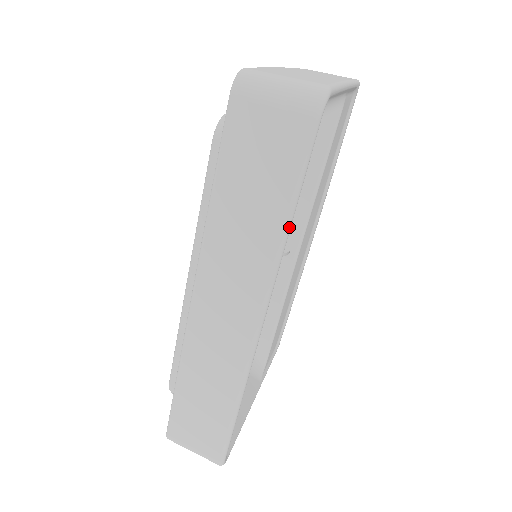
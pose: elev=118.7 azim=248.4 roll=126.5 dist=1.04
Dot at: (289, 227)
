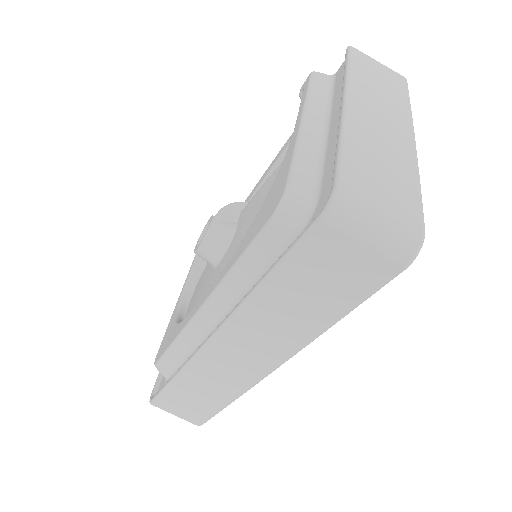
Dot at: (332, 325)
